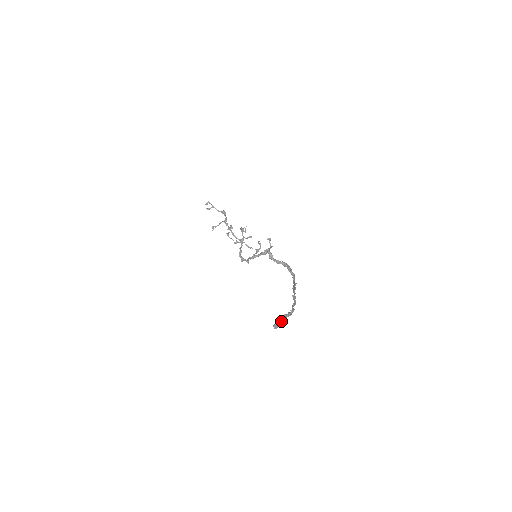
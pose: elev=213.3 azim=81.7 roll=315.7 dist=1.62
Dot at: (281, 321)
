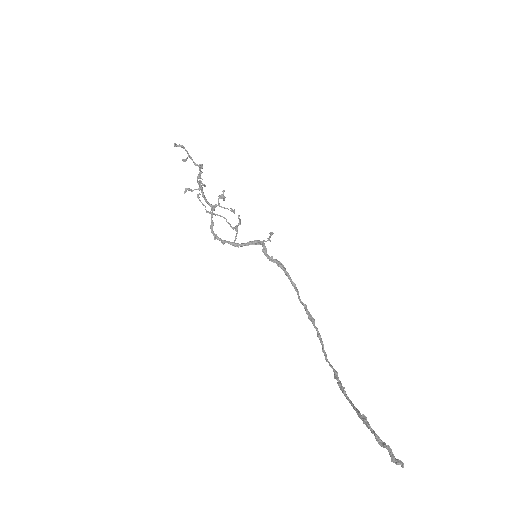
Dot at: (358, 414)
